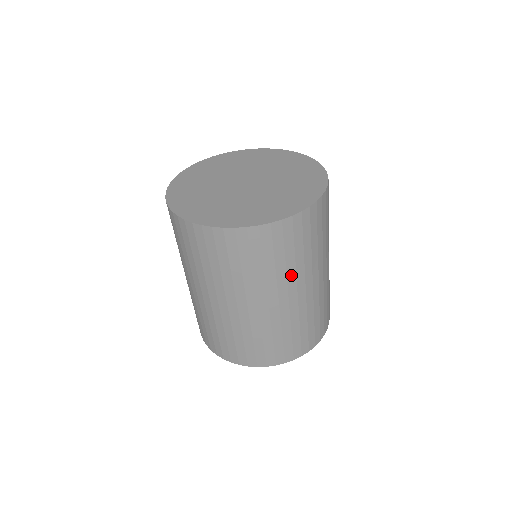
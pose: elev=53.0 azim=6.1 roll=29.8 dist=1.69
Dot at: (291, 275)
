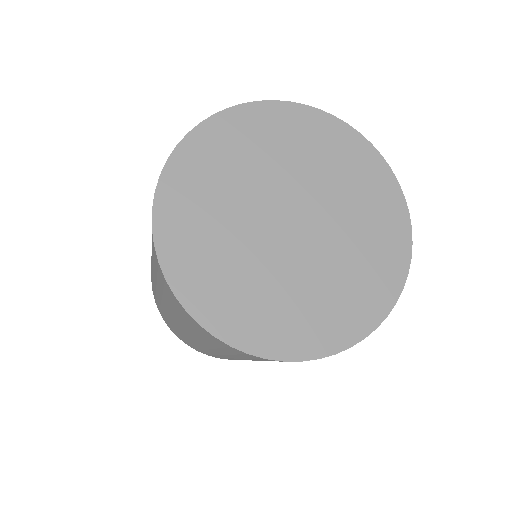
Dot at: (208, 344)
